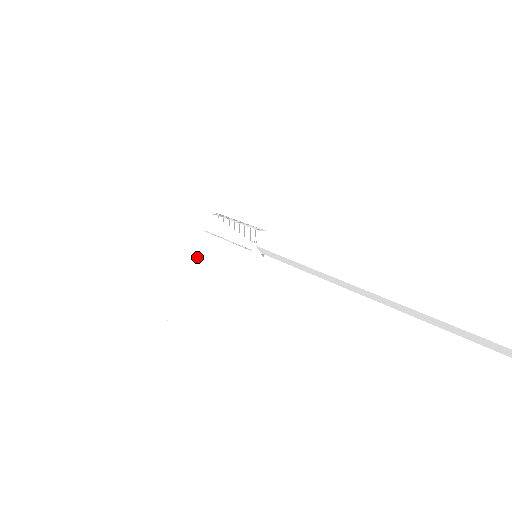
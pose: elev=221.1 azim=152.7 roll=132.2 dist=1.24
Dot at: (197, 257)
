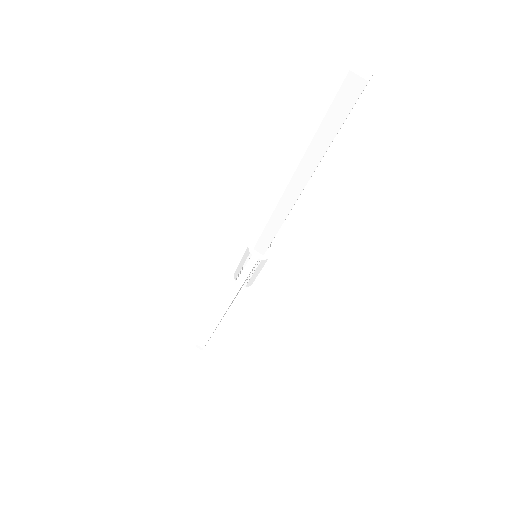
Dot at: occluded
